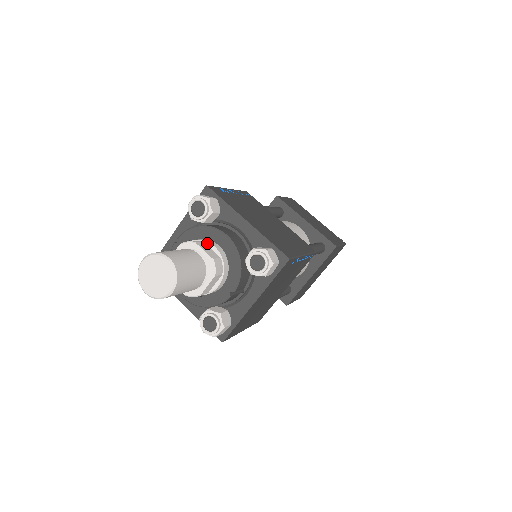
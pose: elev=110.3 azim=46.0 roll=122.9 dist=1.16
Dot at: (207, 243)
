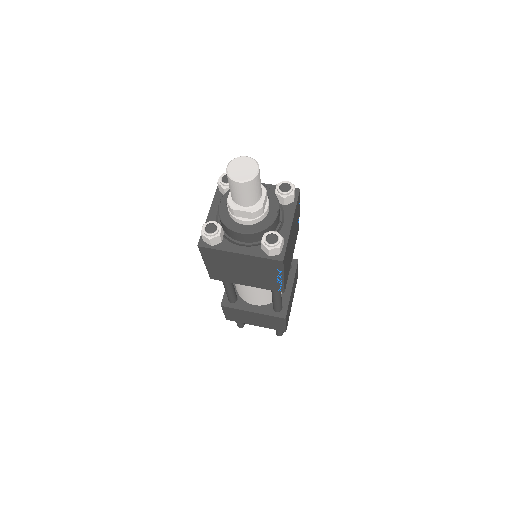
Dot at: occluded
